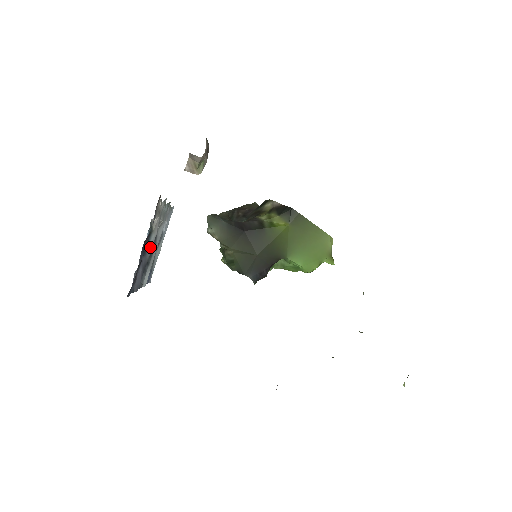
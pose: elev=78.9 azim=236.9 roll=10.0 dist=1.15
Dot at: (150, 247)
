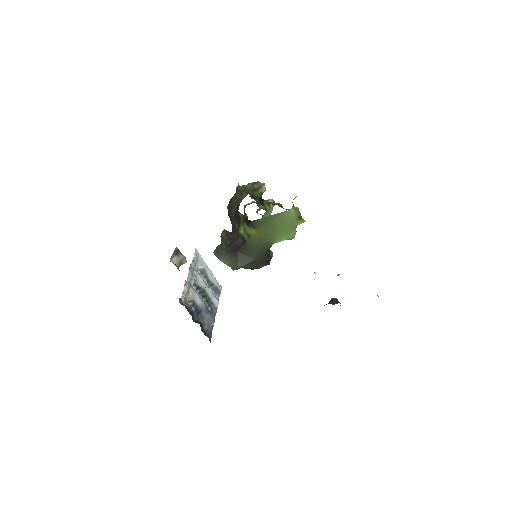
Dot at: (201, 303)
